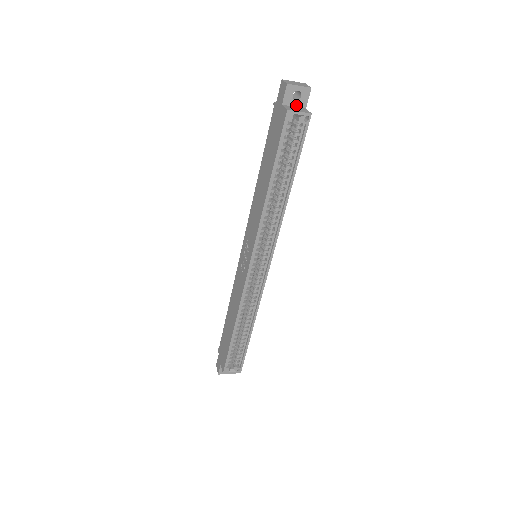
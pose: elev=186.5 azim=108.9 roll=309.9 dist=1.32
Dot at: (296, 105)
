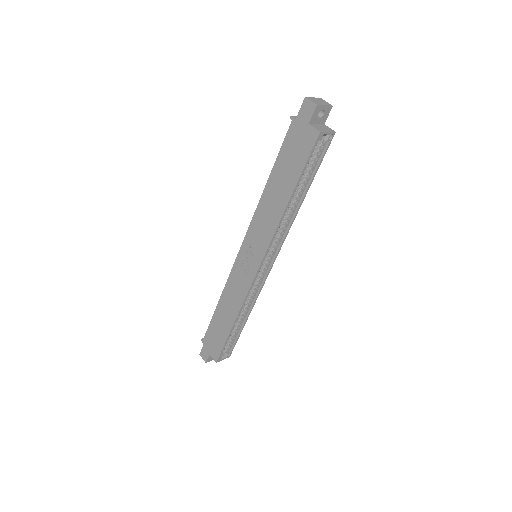
Dot at: (318, 122)
